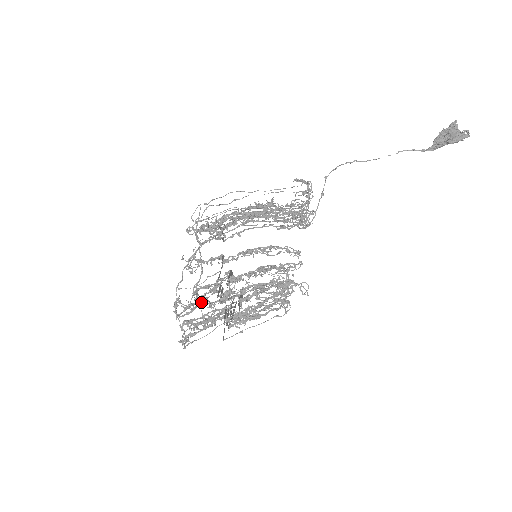
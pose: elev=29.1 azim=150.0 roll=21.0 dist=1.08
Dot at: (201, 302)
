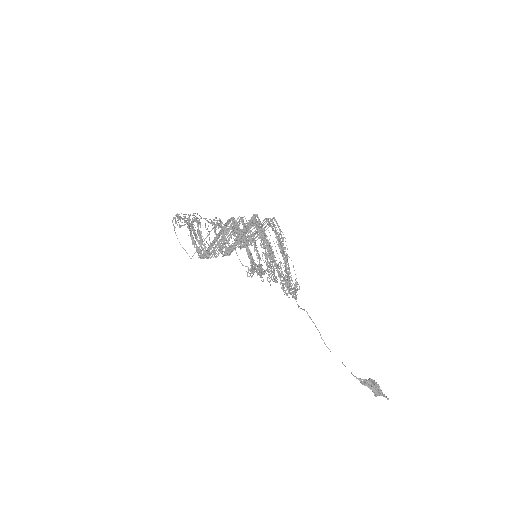
Dot at: (197, 239)
